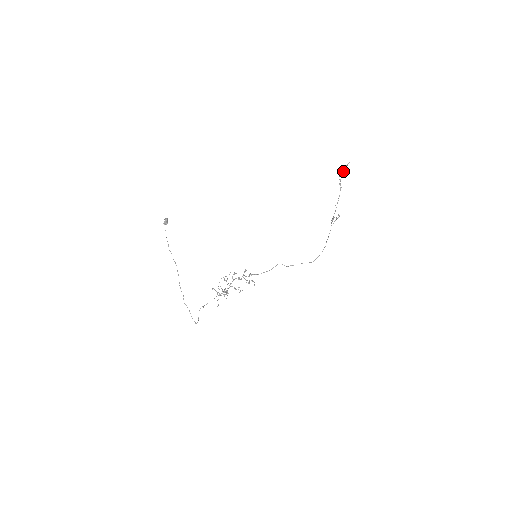
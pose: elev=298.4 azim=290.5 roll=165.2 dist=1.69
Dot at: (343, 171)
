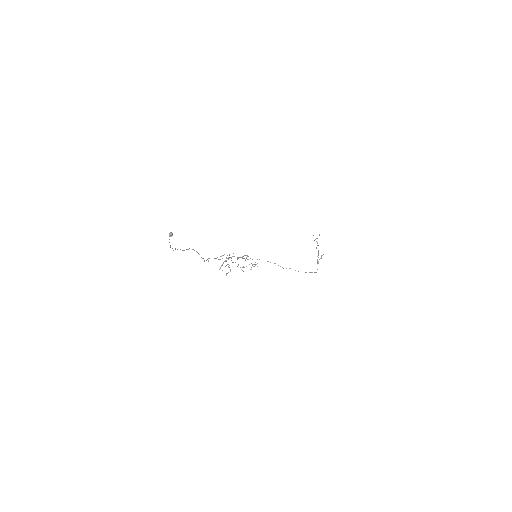
Dot at: occluded
